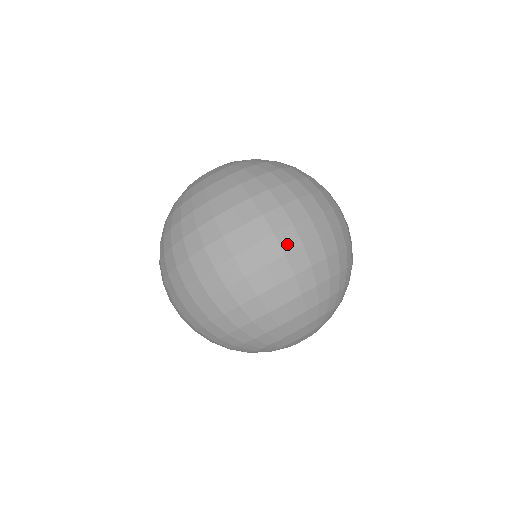
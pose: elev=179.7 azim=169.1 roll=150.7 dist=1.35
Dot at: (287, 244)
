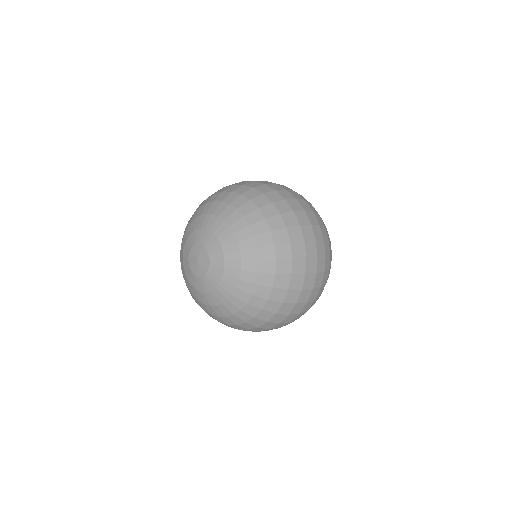
Dot at: (322, 251)
